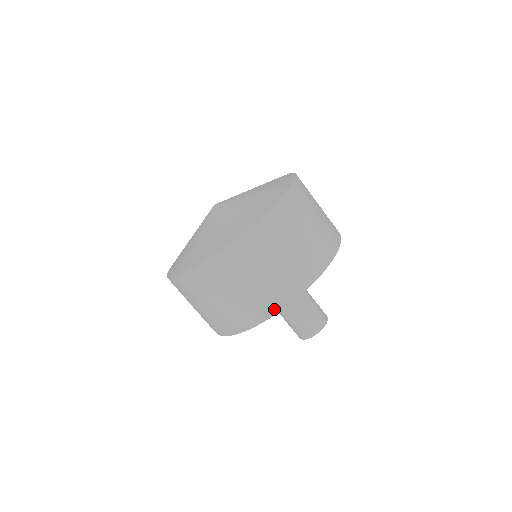
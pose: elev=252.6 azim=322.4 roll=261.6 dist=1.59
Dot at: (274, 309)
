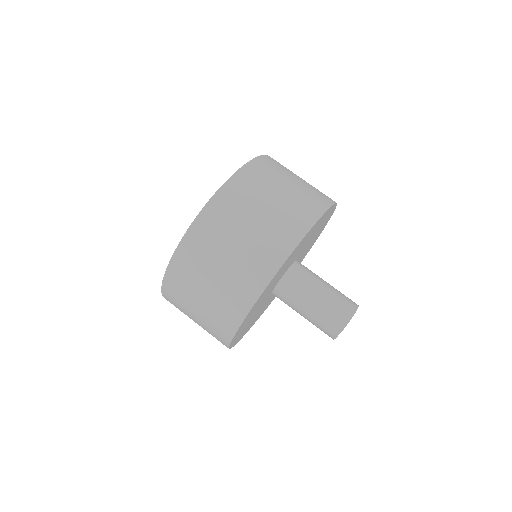
Dot at: (330, 200)
